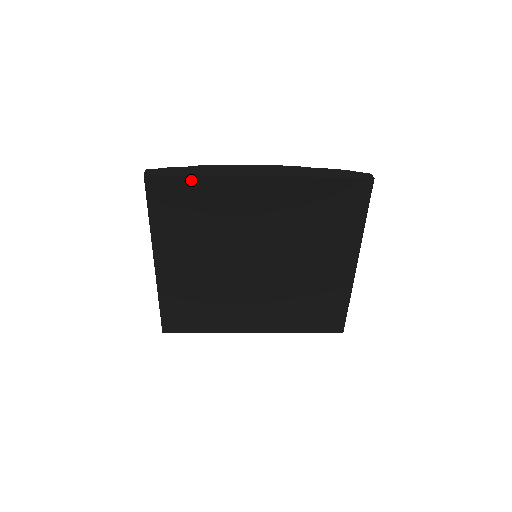
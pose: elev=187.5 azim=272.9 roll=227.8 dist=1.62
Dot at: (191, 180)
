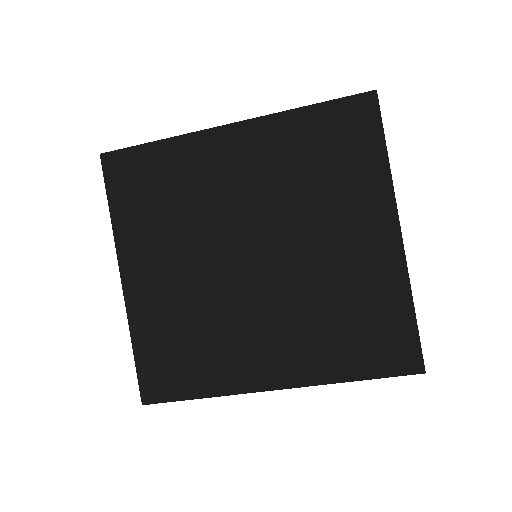
Dot at: (151, 148)
